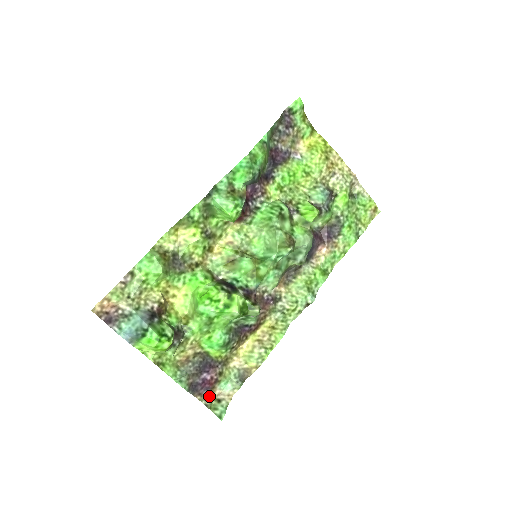
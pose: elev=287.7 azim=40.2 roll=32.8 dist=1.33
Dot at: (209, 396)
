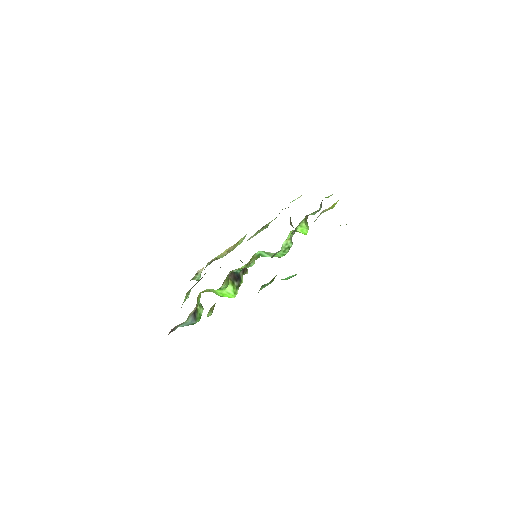
Dot at: occluded
